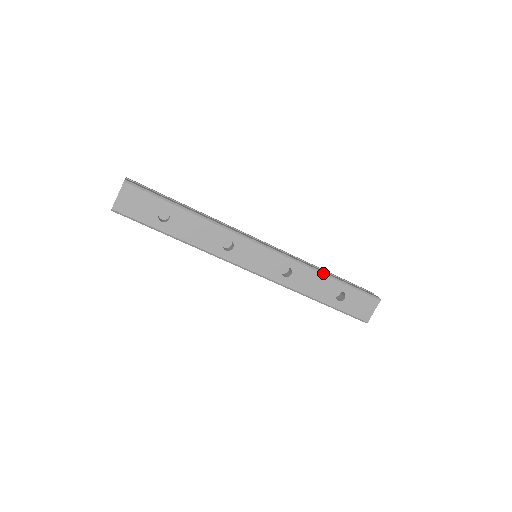
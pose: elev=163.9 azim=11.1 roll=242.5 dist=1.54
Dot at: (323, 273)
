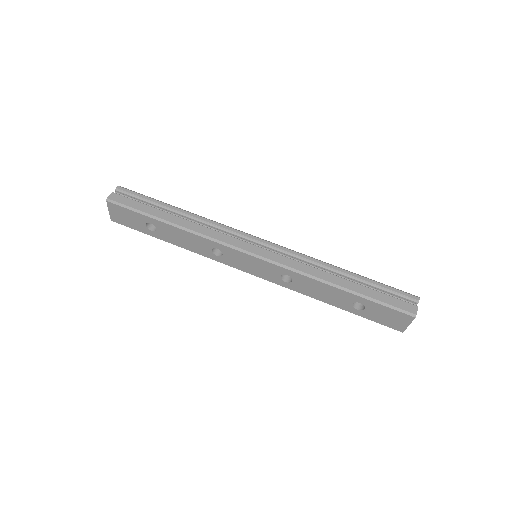
Dot at: (329, 284)
